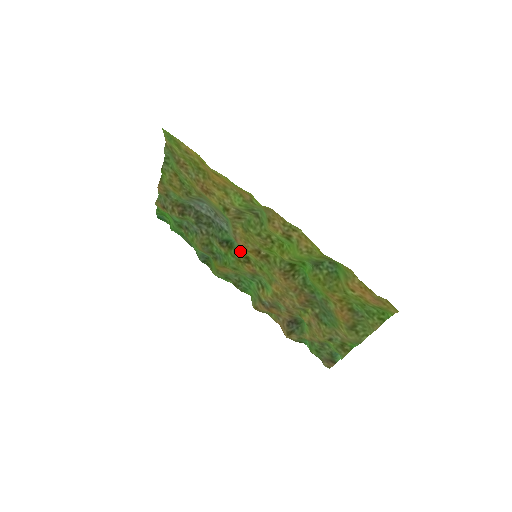
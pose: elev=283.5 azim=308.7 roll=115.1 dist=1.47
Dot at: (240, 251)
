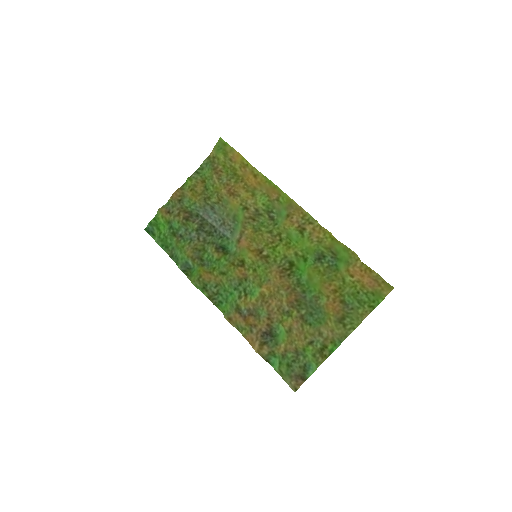
Dot at: (237, 255)
